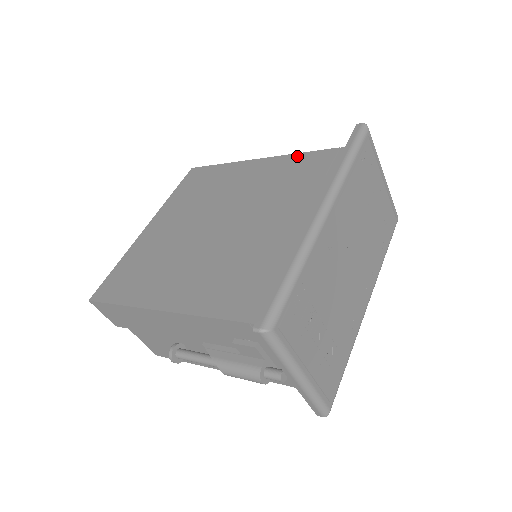
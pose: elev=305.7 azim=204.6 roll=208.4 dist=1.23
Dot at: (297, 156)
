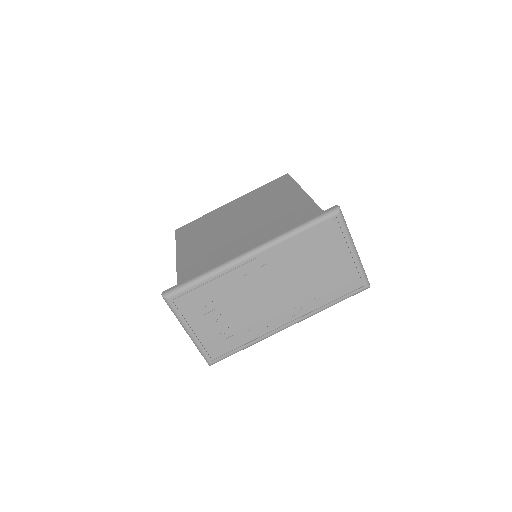
Dot at: (312, 204)
